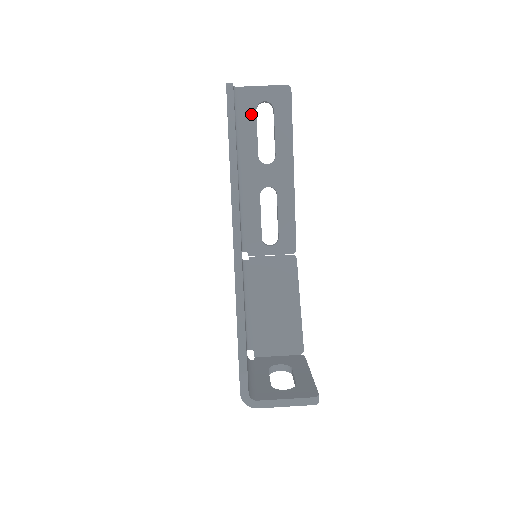
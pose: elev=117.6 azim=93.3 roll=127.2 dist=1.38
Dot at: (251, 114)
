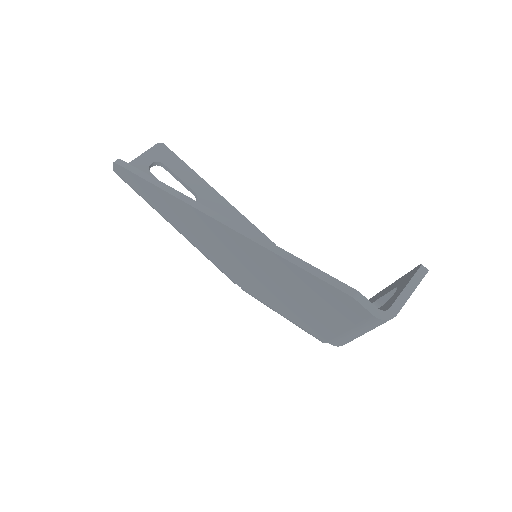
Dot at: occluded
